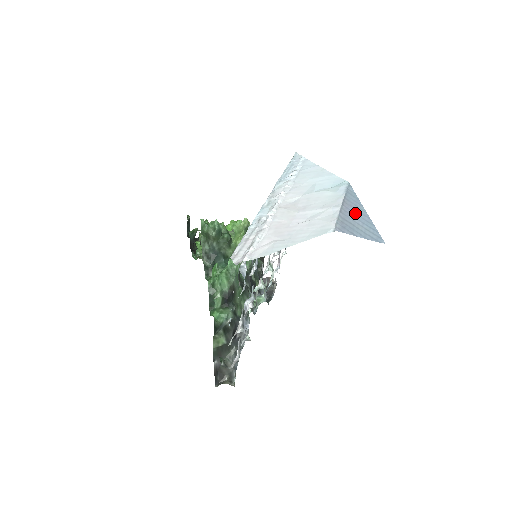
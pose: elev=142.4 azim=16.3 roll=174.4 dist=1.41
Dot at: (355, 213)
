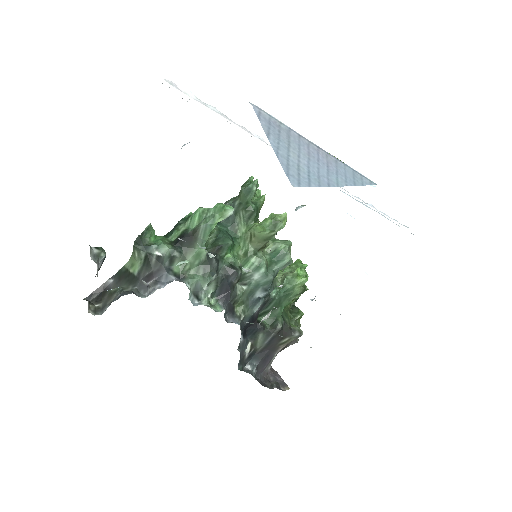
Dot at: (319, 162)
